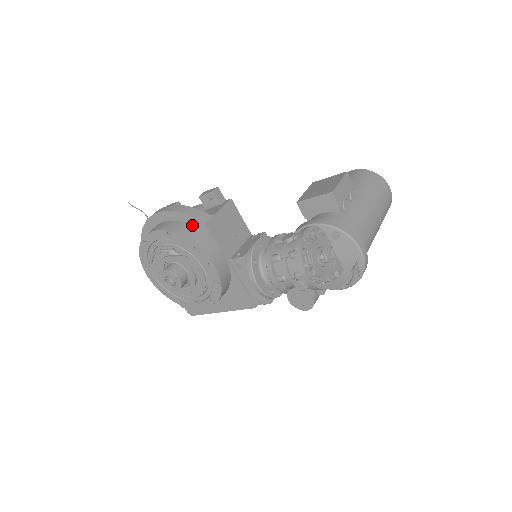
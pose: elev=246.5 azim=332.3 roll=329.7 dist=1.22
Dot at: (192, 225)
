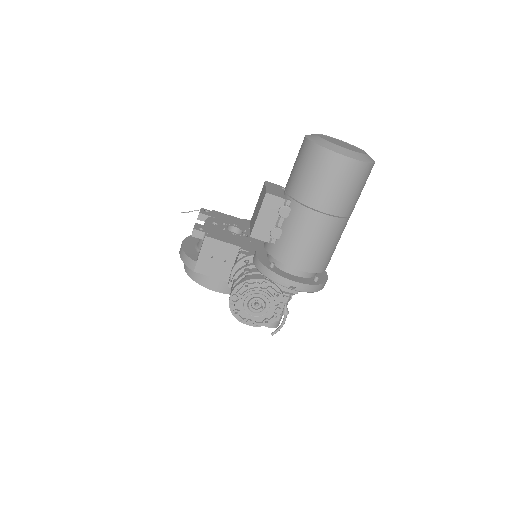
Dot at: occluded
